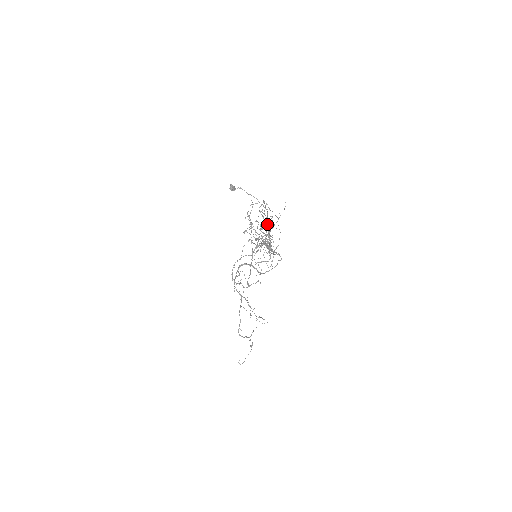
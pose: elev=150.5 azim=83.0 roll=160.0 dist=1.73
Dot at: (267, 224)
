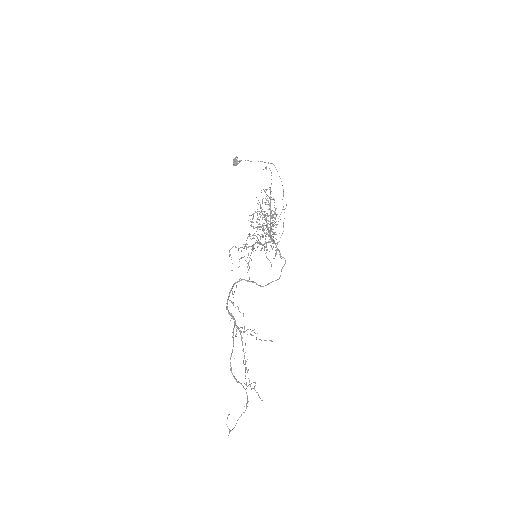
Dot at: (270, 202)
